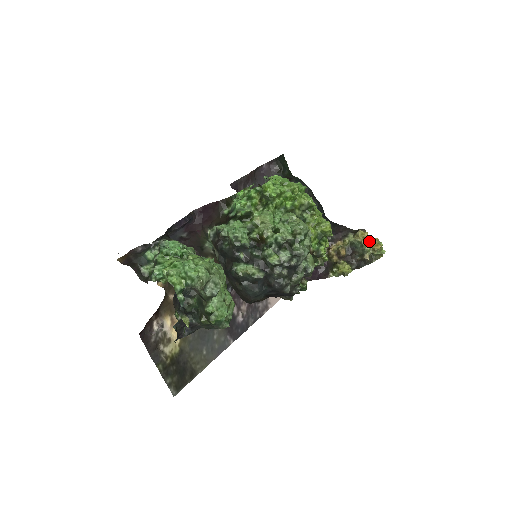
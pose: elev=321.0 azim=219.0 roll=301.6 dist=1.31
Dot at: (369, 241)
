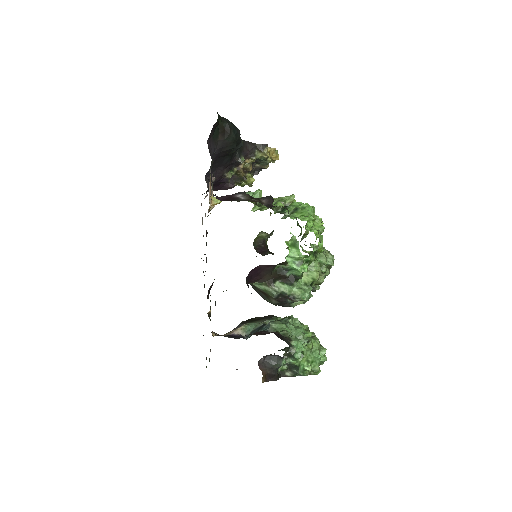
Dot at: (270, 154)
